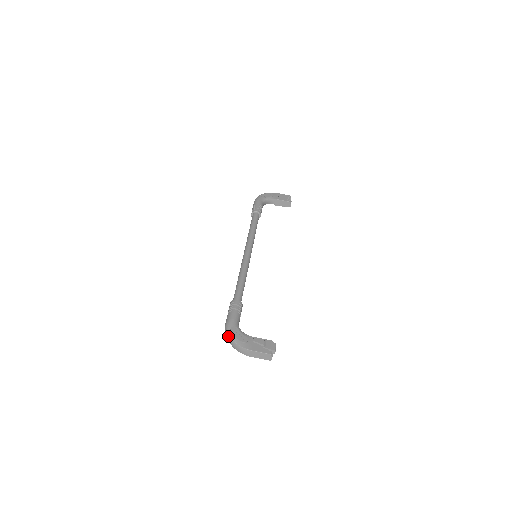
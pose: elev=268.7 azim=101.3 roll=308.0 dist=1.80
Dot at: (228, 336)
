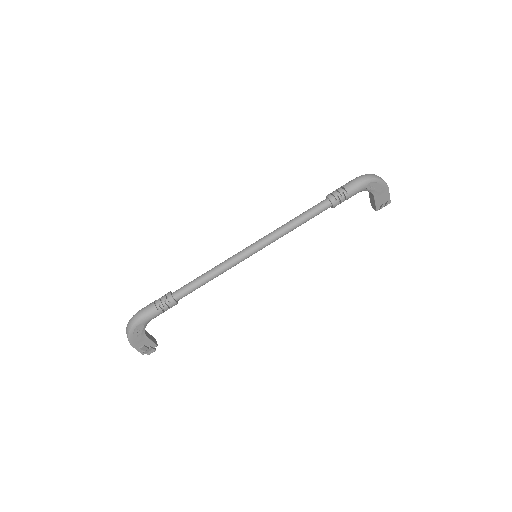
Dot at: (130, 326)
